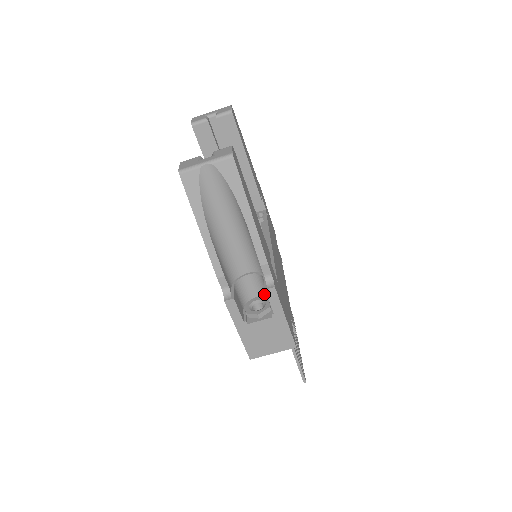
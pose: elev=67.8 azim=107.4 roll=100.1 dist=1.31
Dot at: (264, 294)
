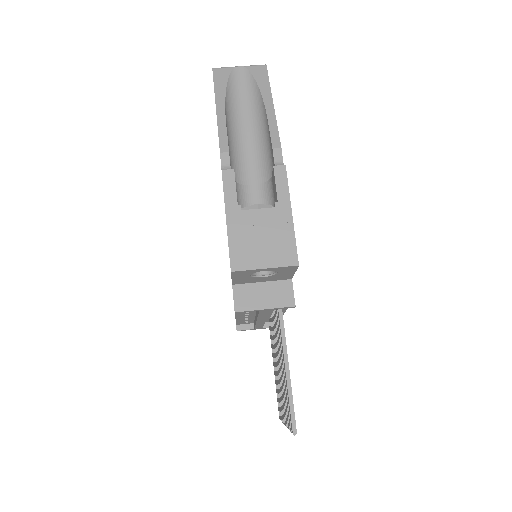
Dot at: occluded
